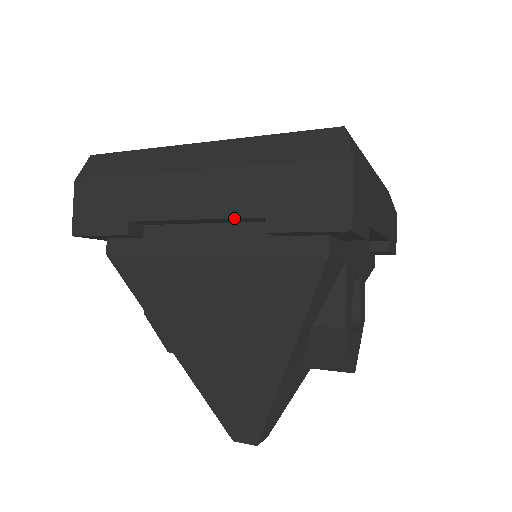
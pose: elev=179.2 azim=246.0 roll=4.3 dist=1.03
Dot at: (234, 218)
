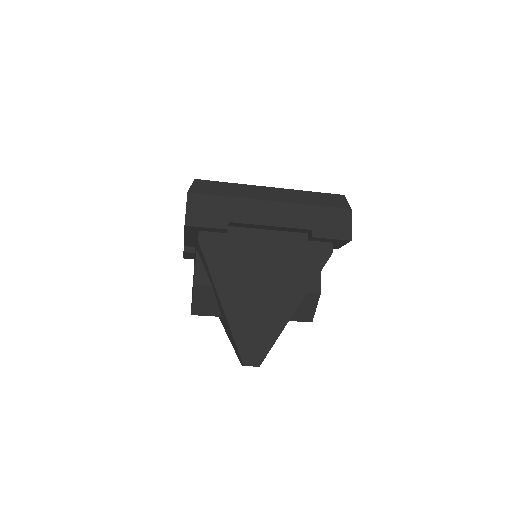
Dot at: (295, 228)
